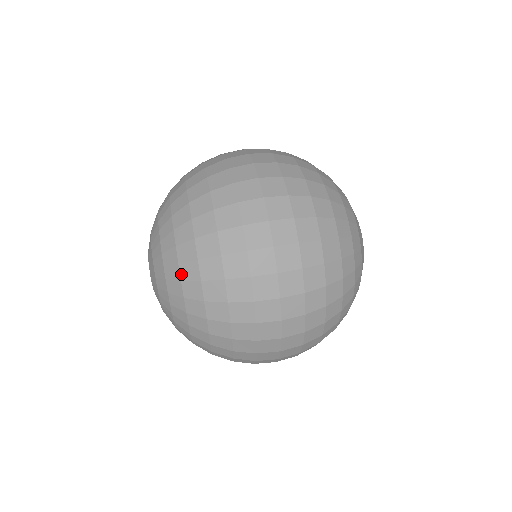
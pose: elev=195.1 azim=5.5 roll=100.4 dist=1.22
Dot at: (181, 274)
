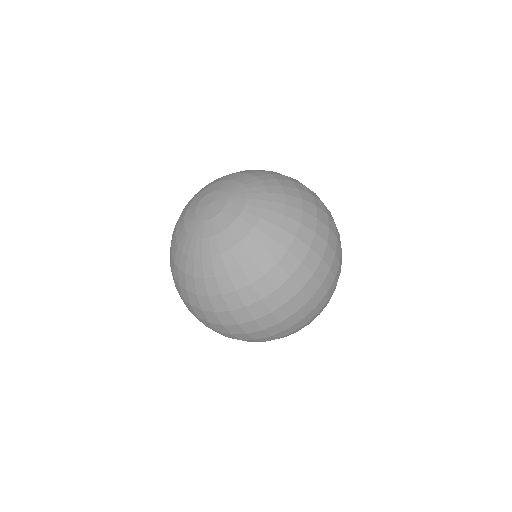
Dot at: (267, 245)
